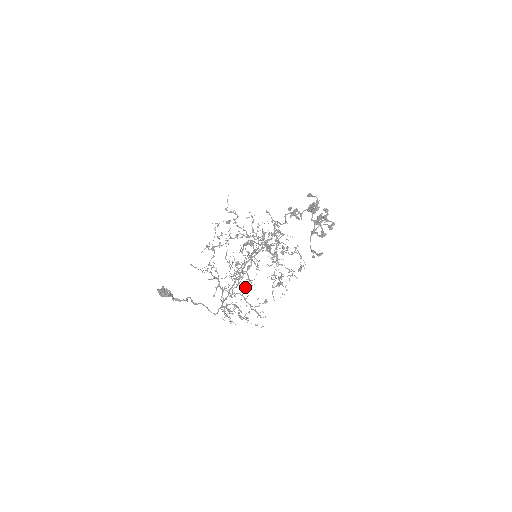
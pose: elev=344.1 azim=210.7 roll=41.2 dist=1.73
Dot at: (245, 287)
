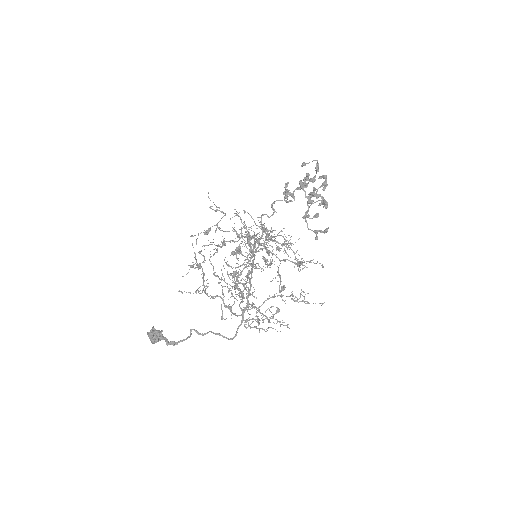
Dot at: occluded
